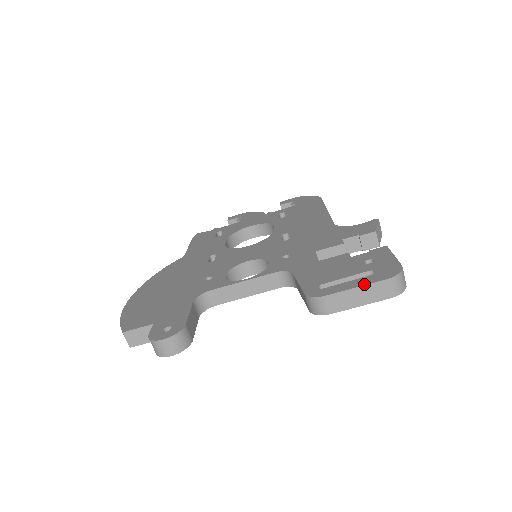
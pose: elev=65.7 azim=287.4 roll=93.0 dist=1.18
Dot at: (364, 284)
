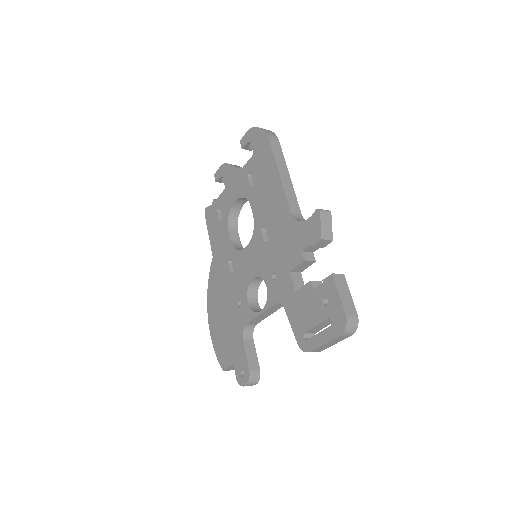
Dot at: (328, 341)
